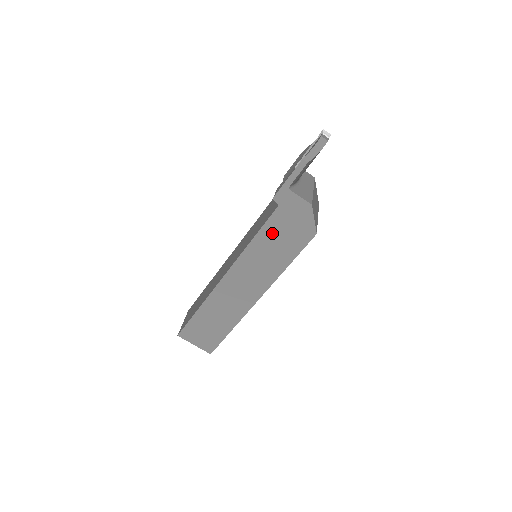
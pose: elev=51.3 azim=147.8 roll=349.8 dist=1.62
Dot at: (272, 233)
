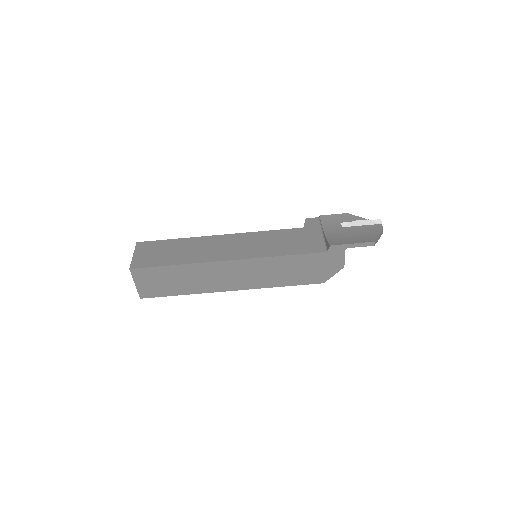
Dot at: (301, 262)
